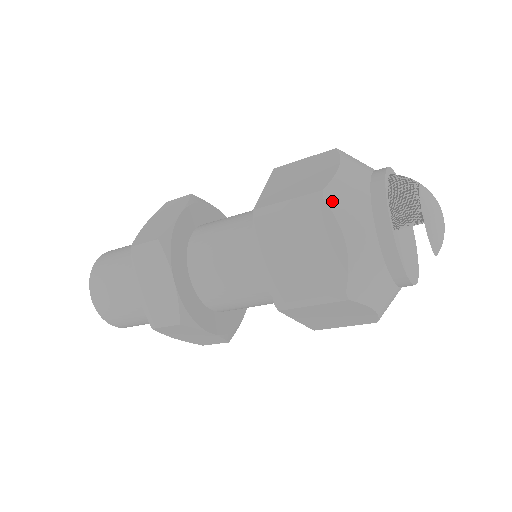
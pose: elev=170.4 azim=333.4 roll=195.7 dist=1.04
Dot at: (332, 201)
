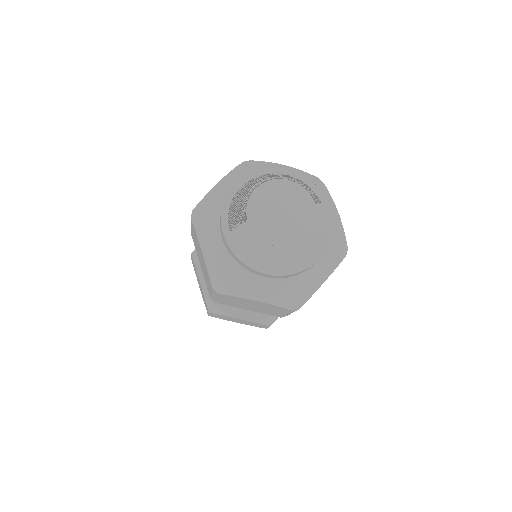
Dot at: (196, 218)
